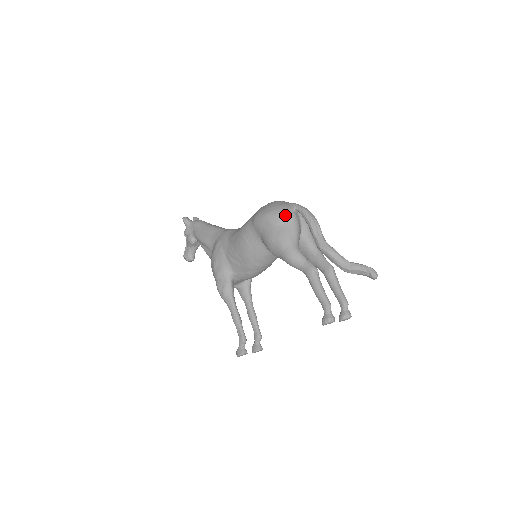
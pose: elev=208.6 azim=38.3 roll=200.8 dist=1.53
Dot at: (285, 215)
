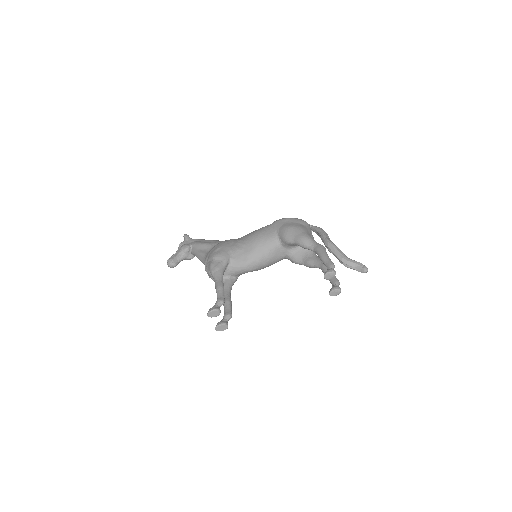
Dot at: (304, 221)
